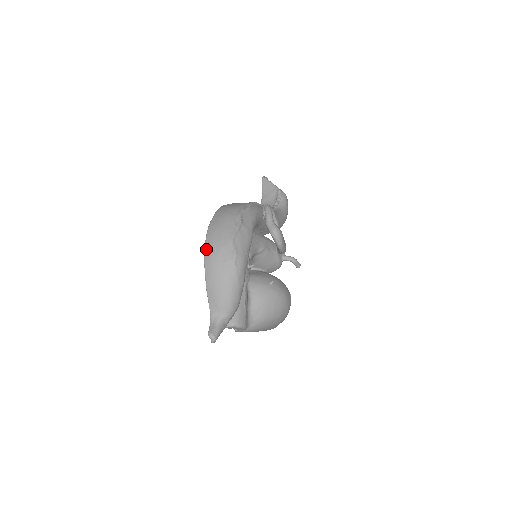
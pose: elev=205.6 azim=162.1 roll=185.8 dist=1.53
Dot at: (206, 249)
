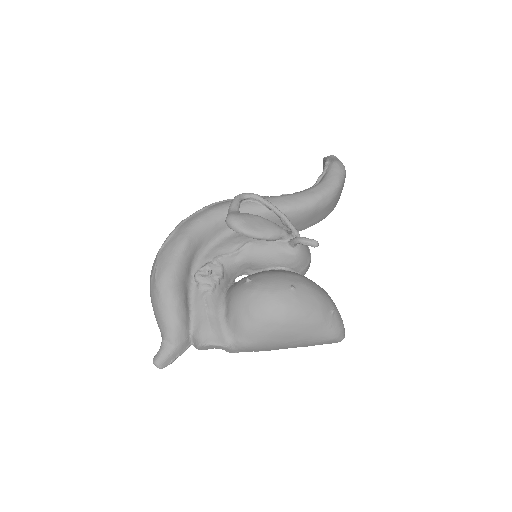
Dot at: occluded
